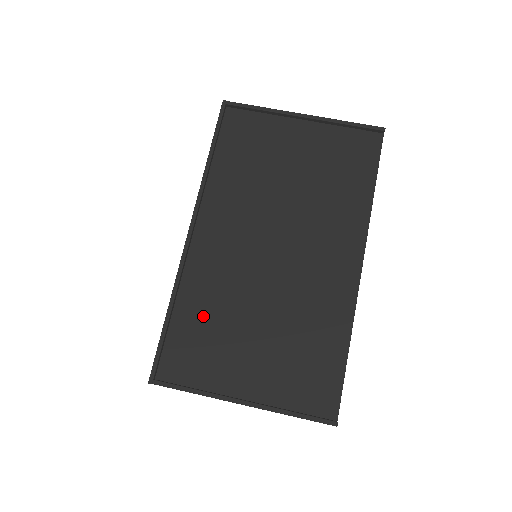
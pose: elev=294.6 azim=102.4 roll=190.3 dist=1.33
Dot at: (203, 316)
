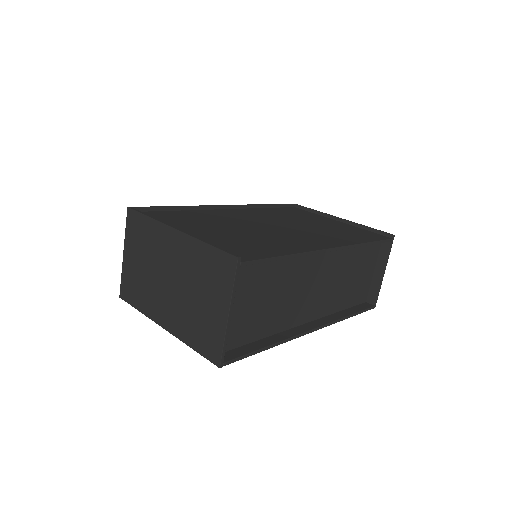
Dot at: (196, 217)
